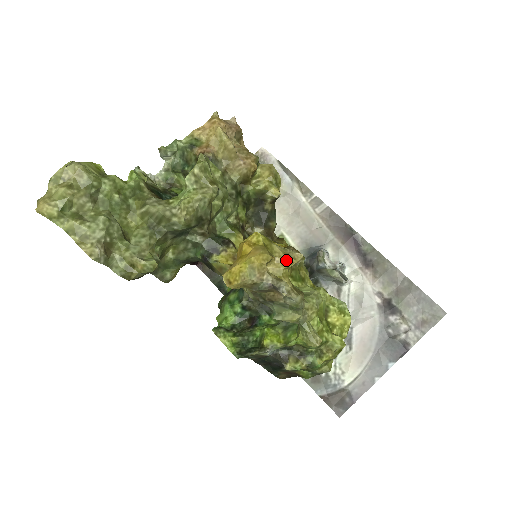
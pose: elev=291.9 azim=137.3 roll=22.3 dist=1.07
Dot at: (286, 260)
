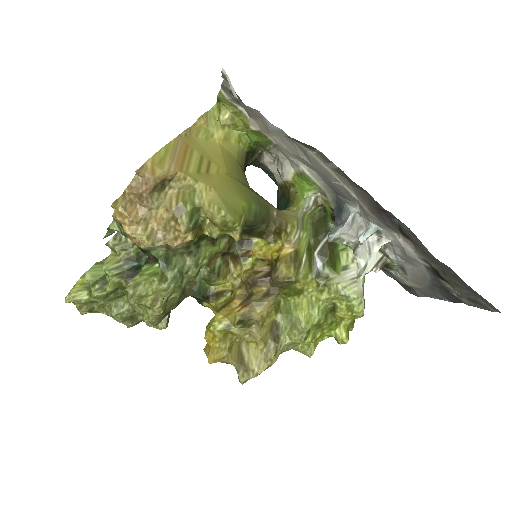
Dot at: occluded
